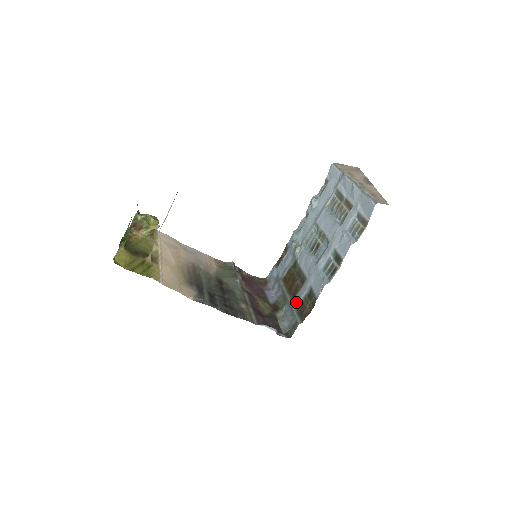
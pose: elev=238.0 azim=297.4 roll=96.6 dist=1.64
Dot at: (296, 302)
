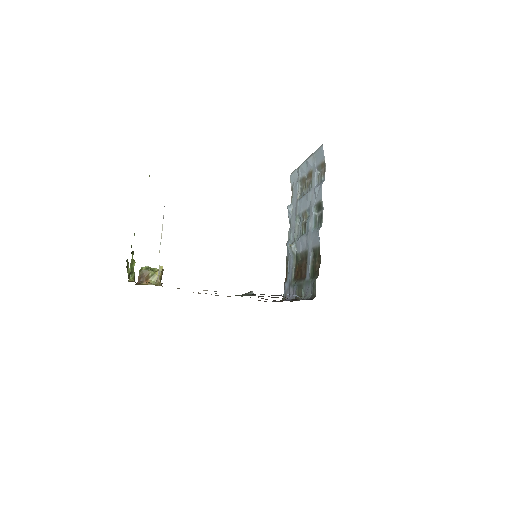
Dot at: (308, 274)
